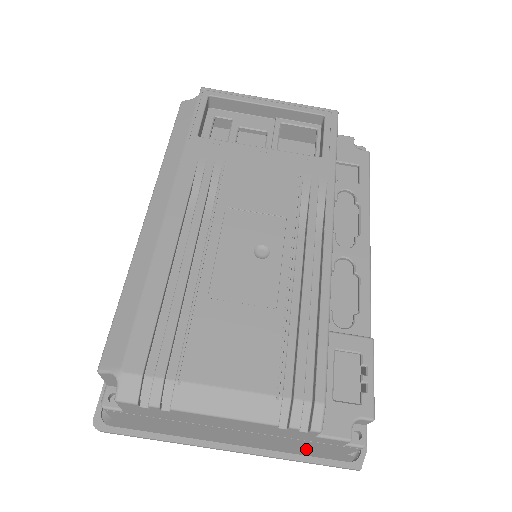
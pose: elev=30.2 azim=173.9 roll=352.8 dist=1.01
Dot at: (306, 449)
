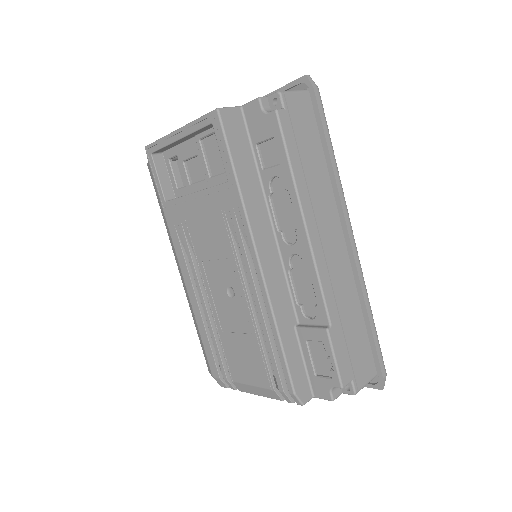
Dot at: occluded
